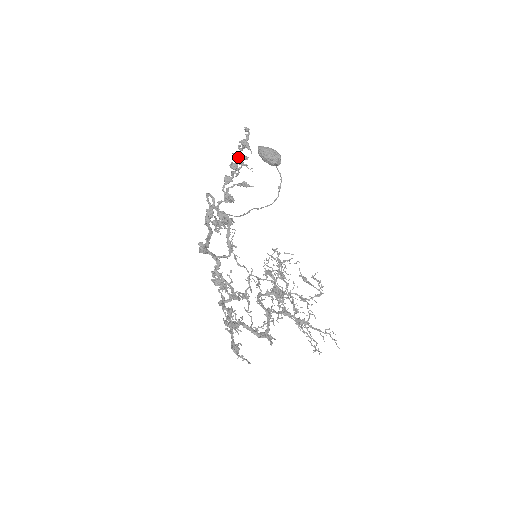
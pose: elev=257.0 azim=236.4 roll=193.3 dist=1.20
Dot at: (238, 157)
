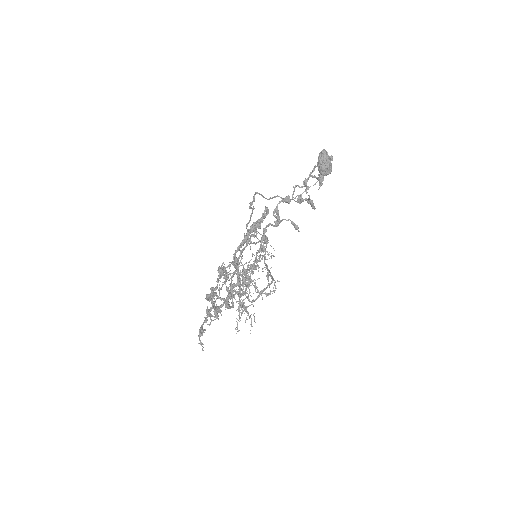
Dot at: (310, 202)
